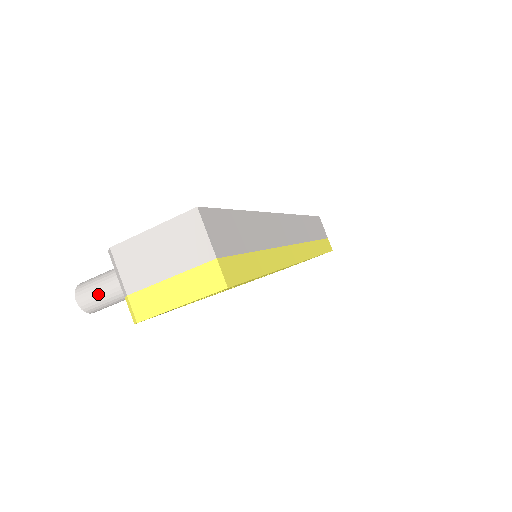
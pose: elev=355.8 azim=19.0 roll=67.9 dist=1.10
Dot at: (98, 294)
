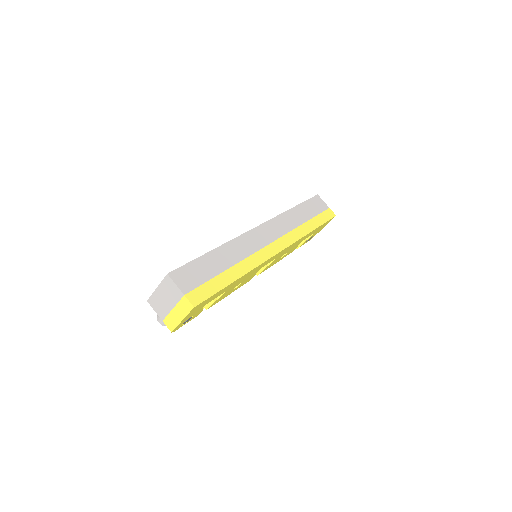
Dot at: occluded
